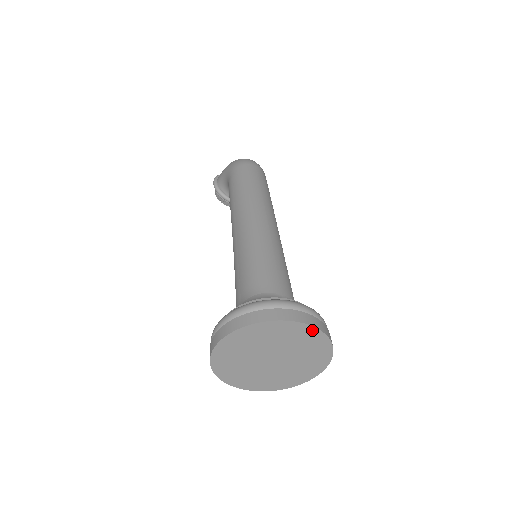
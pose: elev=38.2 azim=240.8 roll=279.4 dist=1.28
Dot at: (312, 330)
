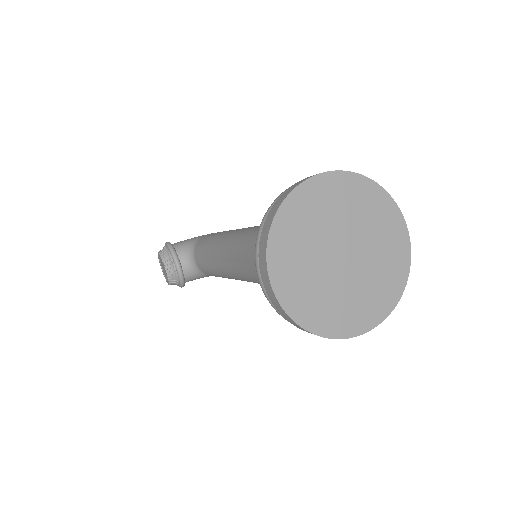
Dot at: (406, 246)
